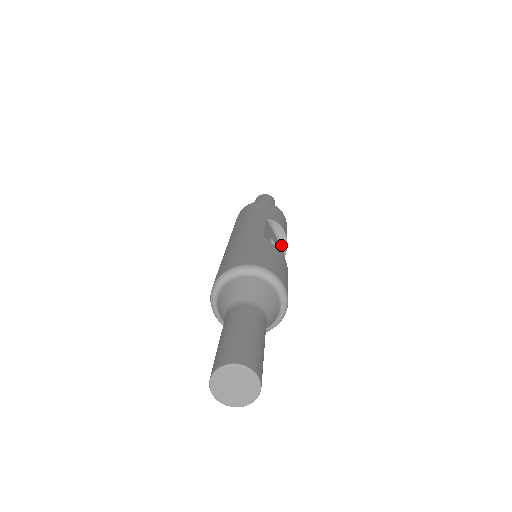
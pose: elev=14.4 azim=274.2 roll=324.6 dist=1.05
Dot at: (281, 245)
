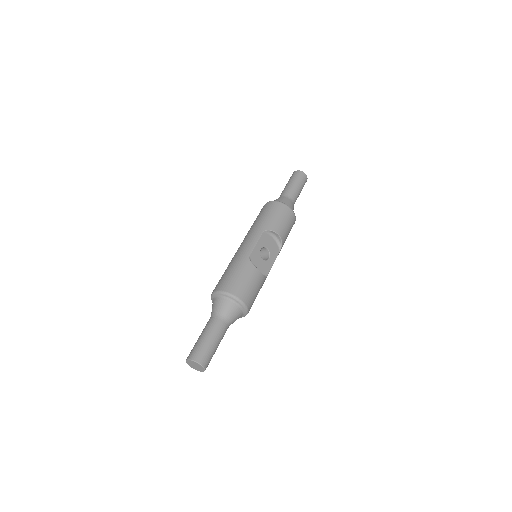
Dot at: (278, 243)
